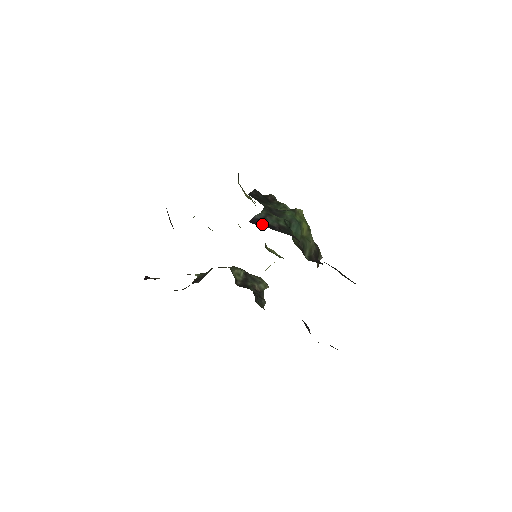
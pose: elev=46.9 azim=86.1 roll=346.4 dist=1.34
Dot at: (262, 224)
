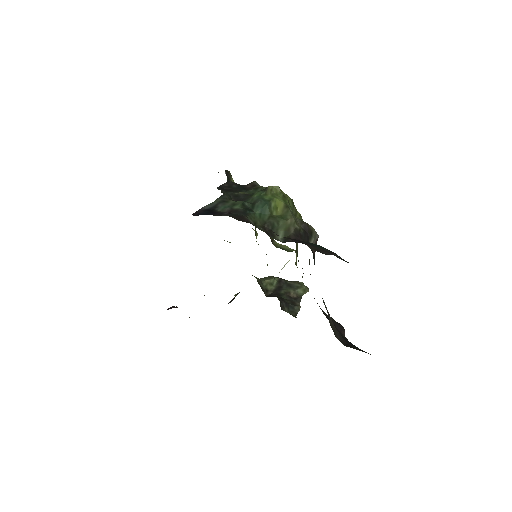
Dot at: (206, 213)
